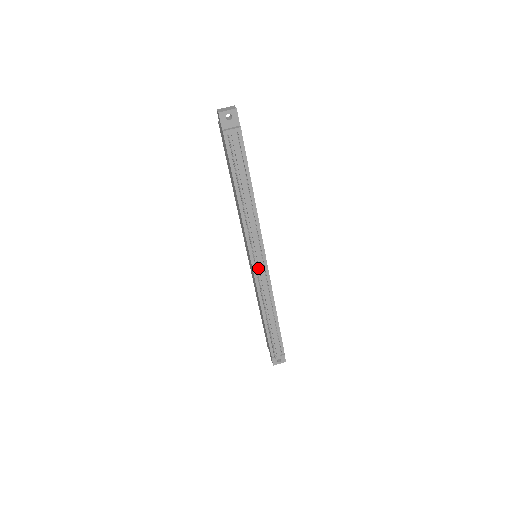
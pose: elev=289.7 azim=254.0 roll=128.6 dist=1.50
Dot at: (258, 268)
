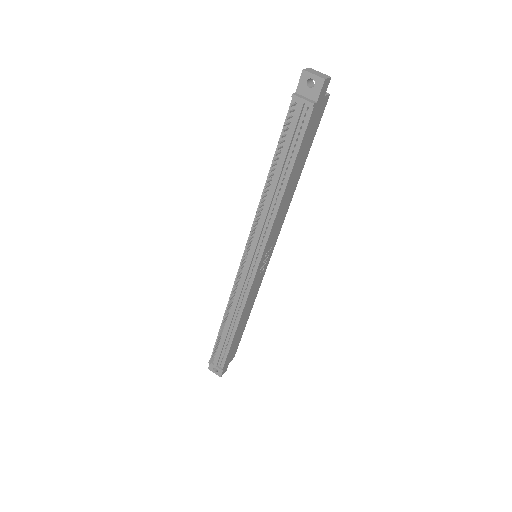
Dot at: (246, 268)
